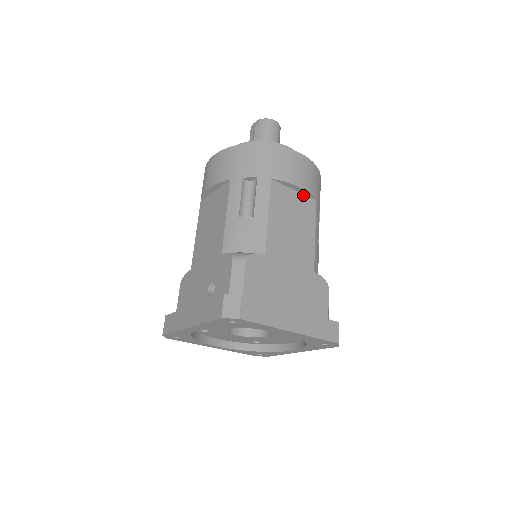
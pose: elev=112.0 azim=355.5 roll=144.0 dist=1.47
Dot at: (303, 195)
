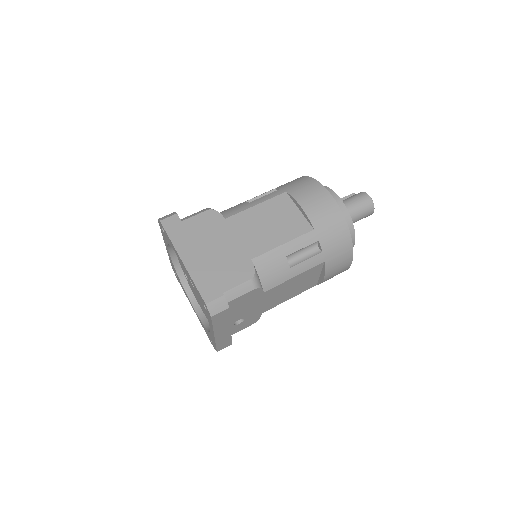
Dot at: (304, 218)
